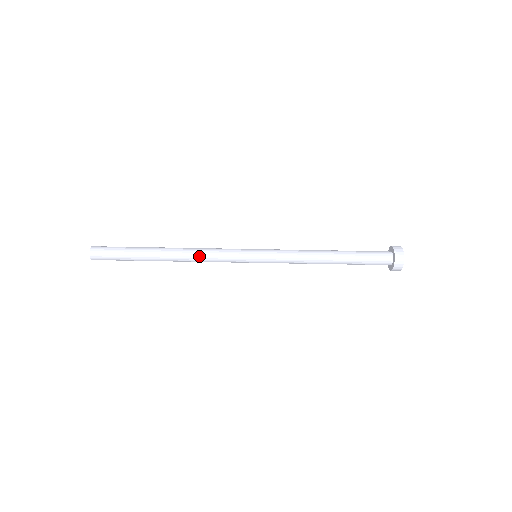
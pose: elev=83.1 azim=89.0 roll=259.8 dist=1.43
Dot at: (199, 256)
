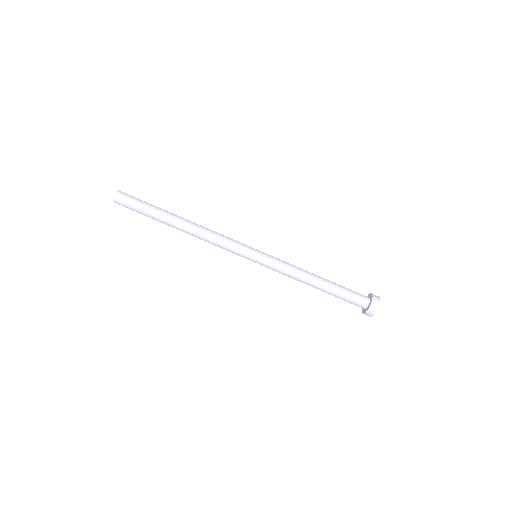
Dot at: (209, 235)
